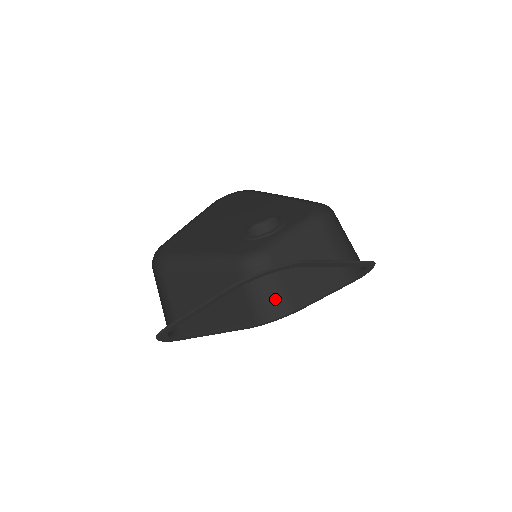
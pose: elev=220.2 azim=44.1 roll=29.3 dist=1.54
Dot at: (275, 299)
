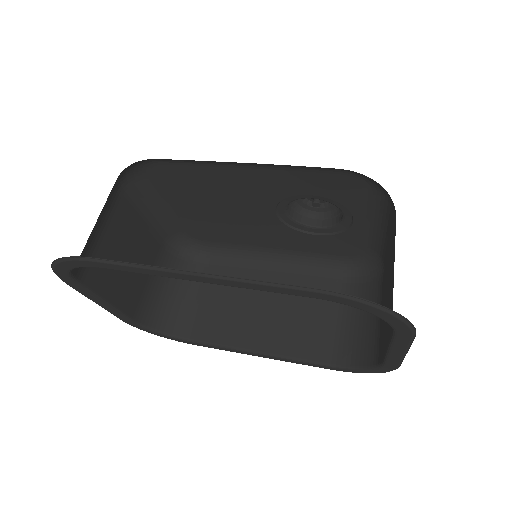
Dot at: (373, 337)
